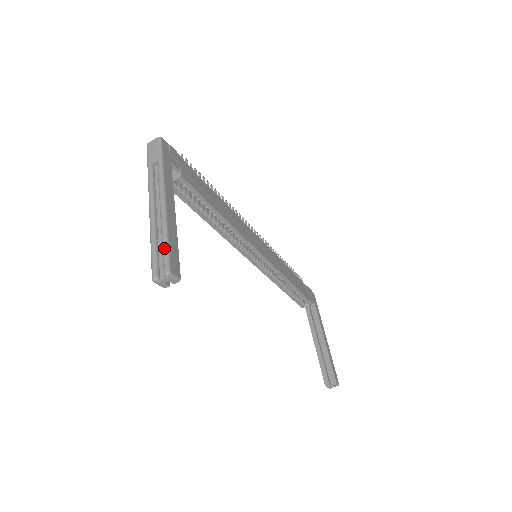
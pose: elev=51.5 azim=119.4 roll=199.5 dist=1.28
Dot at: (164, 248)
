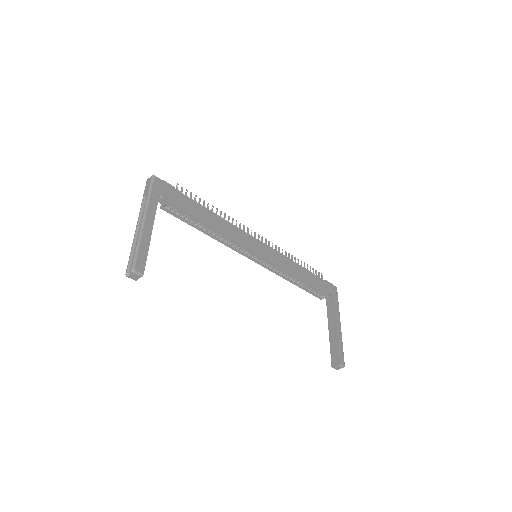
Dot at: (134, 254)
